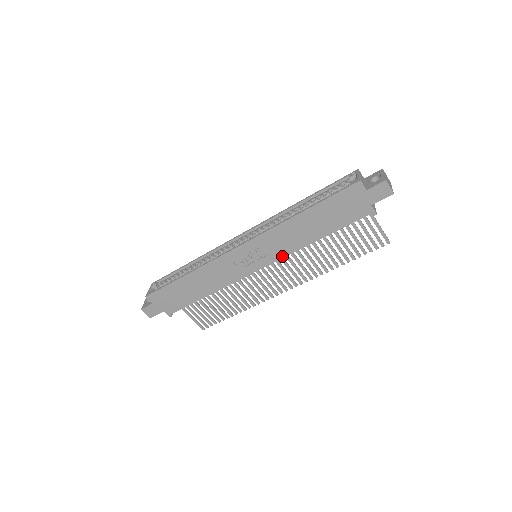
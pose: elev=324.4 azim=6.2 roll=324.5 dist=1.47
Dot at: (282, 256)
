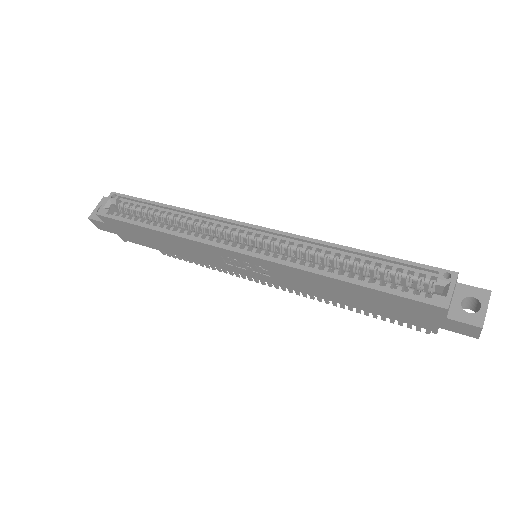
Dot at: (287, 286)
